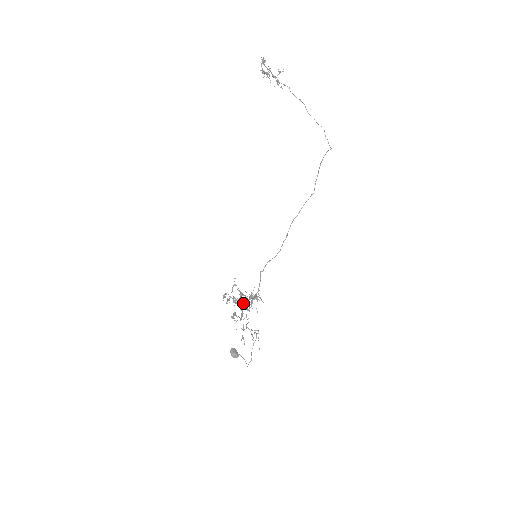
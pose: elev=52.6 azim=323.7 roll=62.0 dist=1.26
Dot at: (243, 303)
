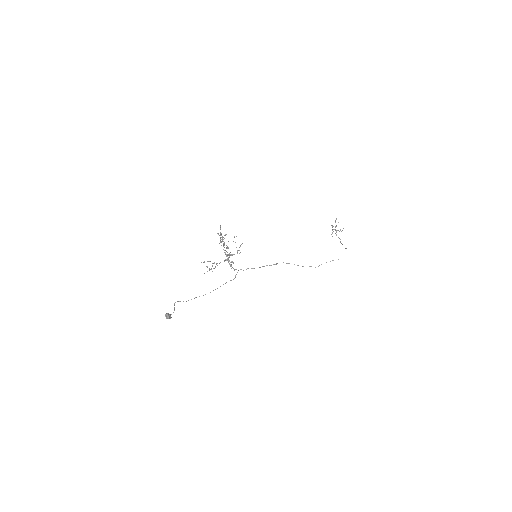
Dot at: occluded
